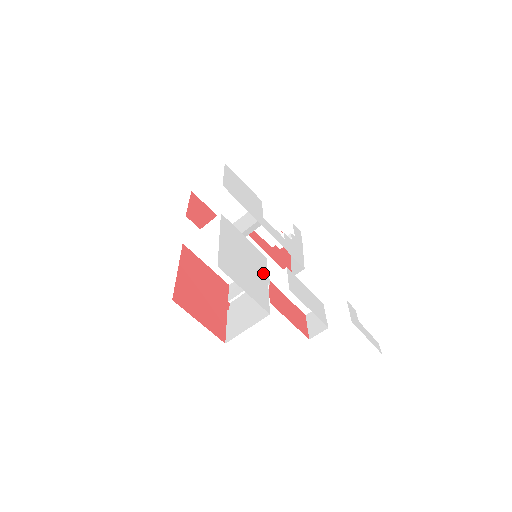
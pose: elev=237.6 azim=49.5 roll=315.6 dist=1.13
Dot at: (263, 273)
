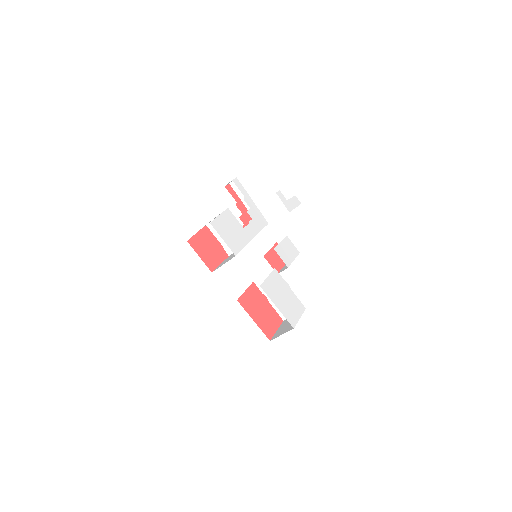
Dot at: (286, 285)
